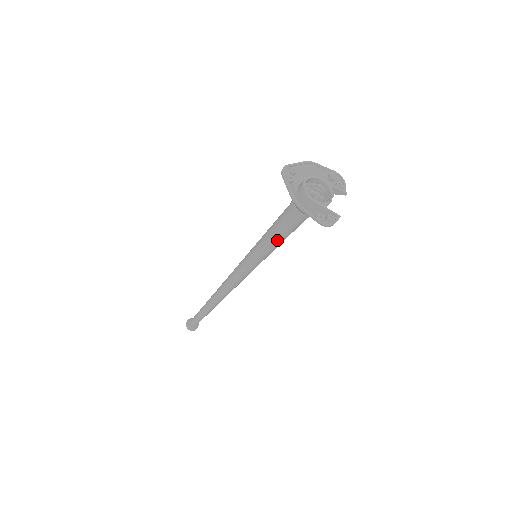
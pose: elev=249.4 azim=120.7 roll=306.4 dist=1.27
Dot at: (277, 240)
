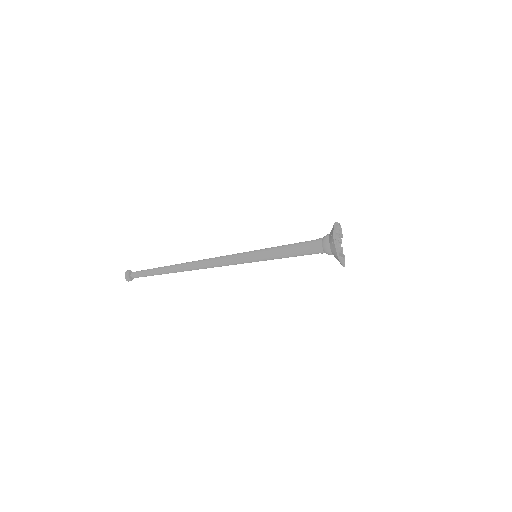
Dot at: occluded
